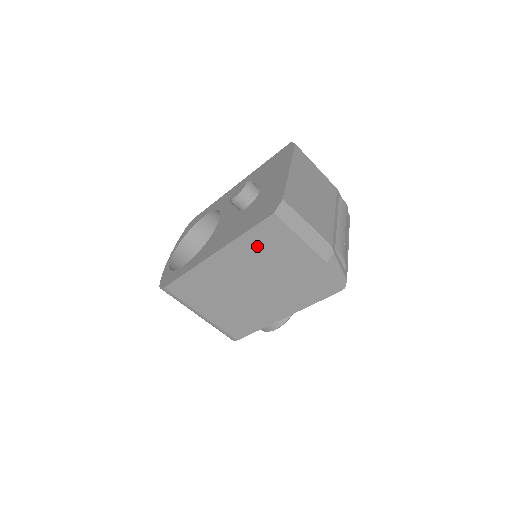
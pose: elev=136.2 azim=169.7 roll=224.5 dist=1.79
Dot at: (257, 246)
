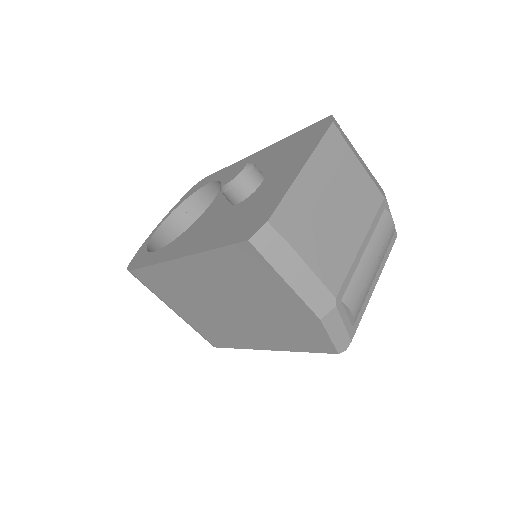
Dot at: (229, 269)
